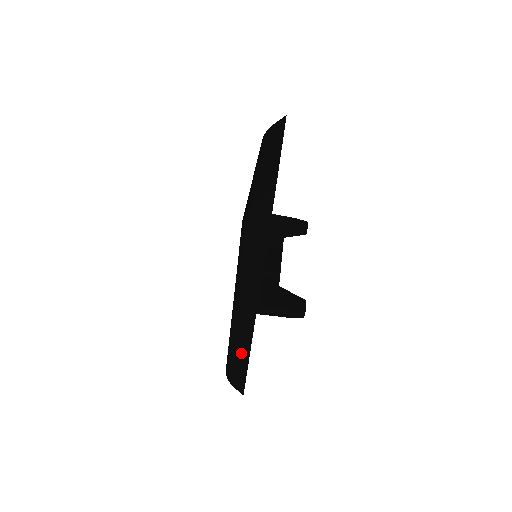
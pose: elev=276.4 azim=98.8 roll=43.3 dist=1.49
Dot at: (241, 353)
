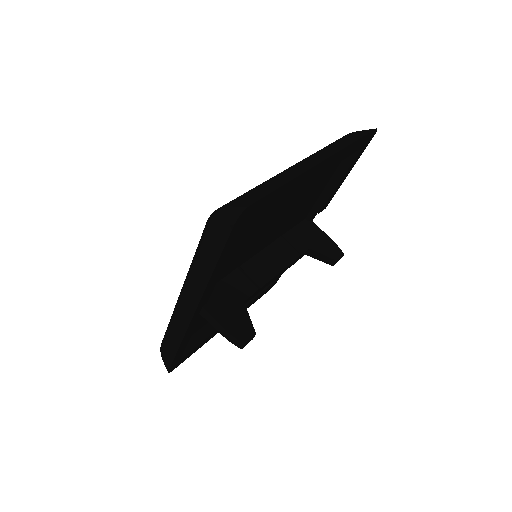
Dot at: (174, 337)
